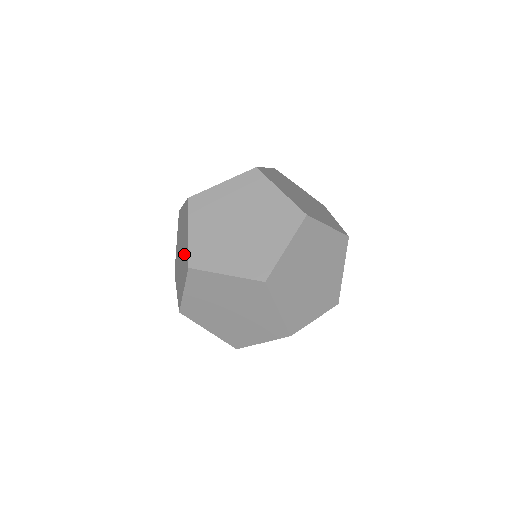
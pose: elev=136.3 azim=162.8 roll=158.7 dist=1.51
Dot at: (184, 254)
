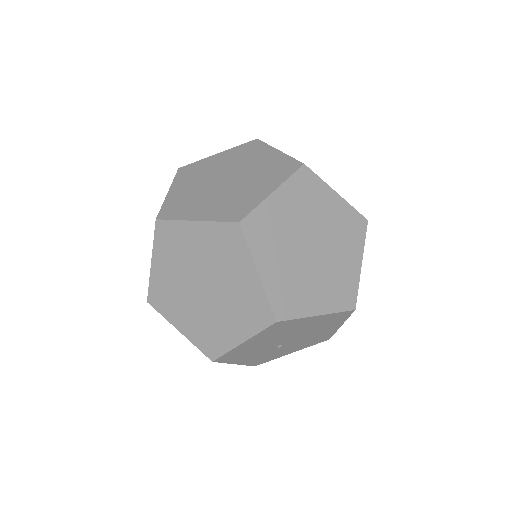
Dot at: occluded
